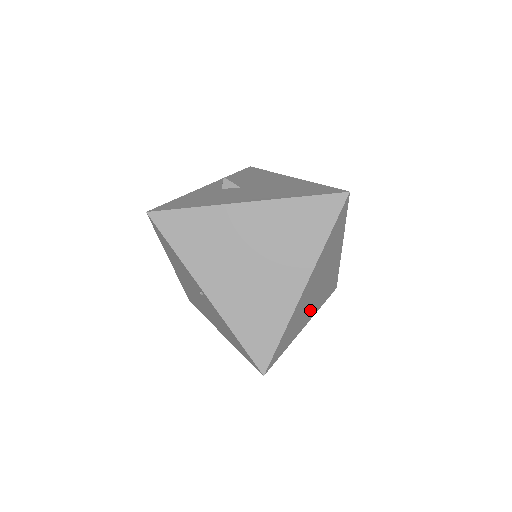
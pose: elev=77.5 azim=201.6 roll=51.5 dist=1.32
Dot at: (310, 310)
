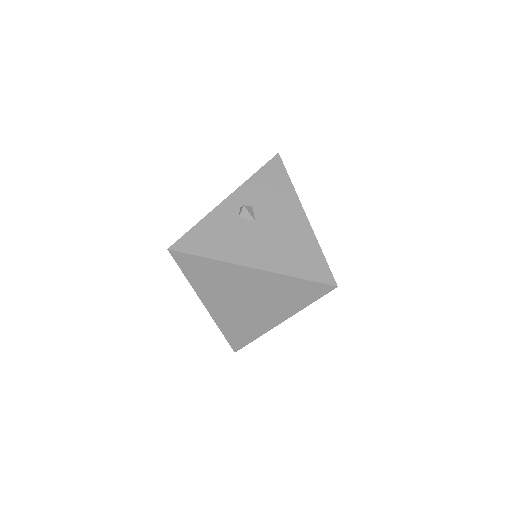
Dot at: occluded
